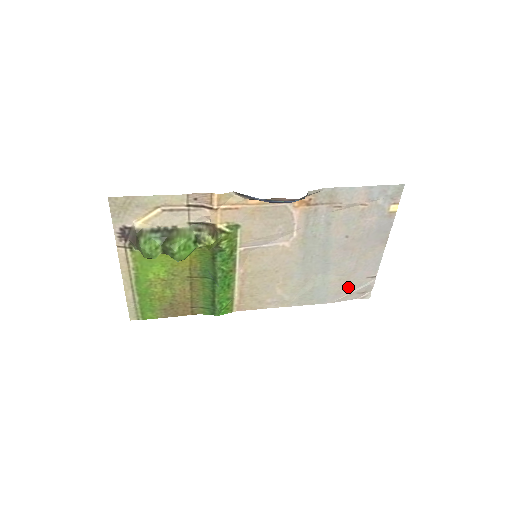
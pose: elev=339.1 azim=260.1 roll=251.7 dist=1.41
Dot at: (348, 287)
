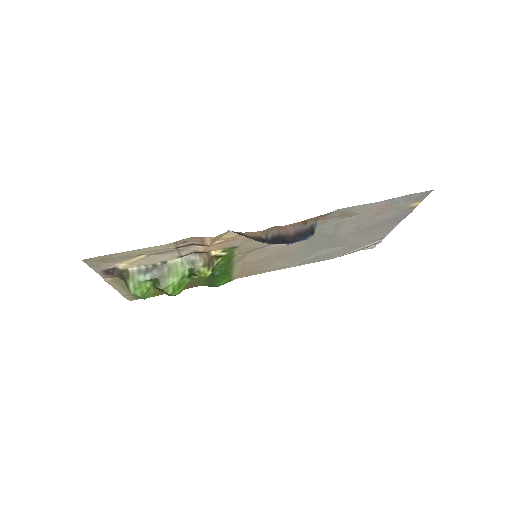
Dot at: (353, 248)
